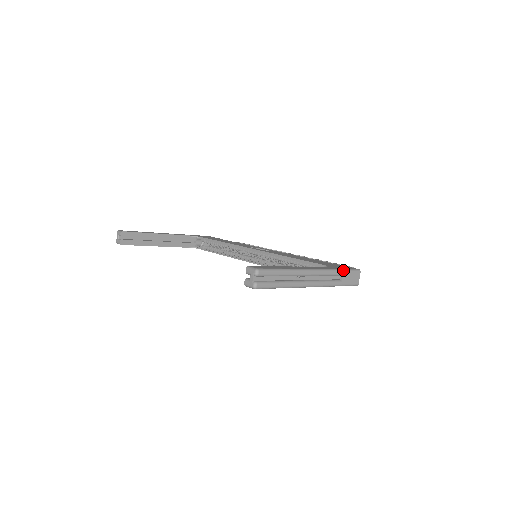
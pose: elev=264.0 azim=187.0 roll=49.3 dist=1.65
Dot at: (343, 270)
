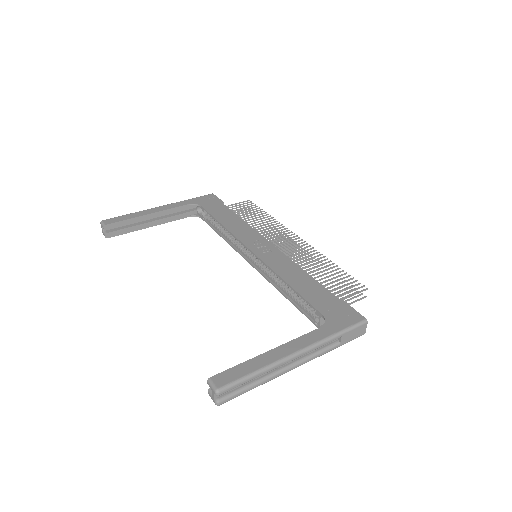
Dot at: (341, 332)
